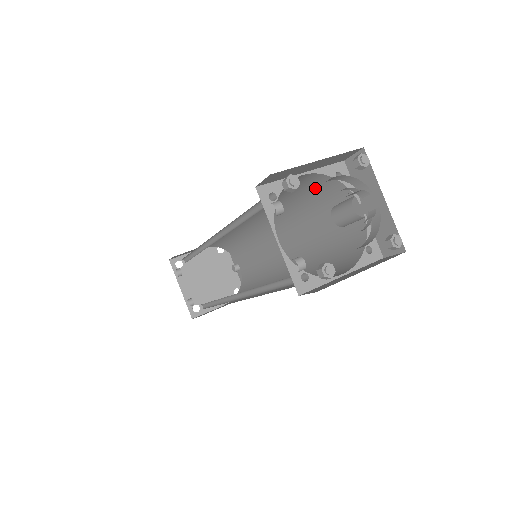
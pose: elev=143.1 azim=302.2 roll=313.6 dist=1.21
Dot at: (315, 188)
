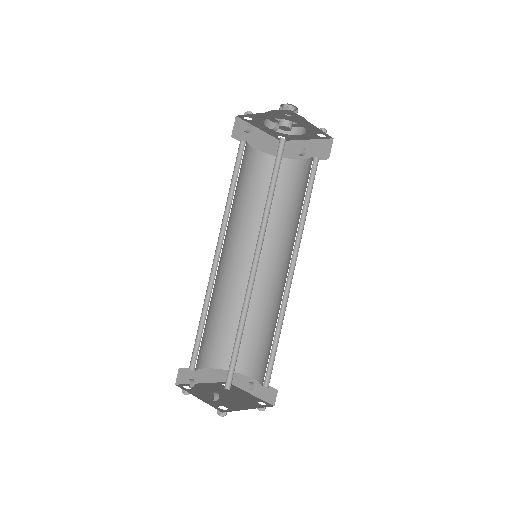
Dot at: (269, 176)
